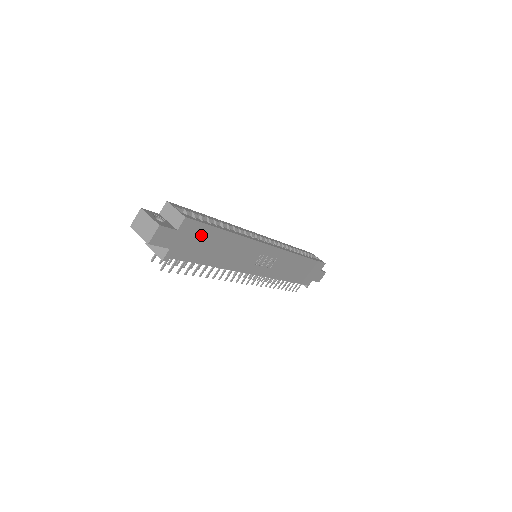
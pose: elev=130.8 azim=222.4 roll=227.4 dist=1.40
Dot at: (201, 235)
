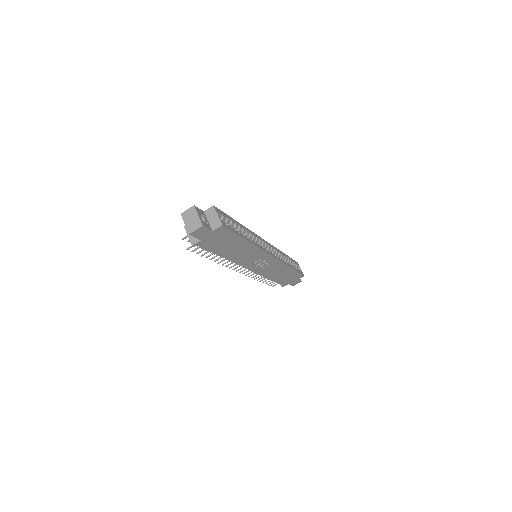
Dot at: (226, 237)
